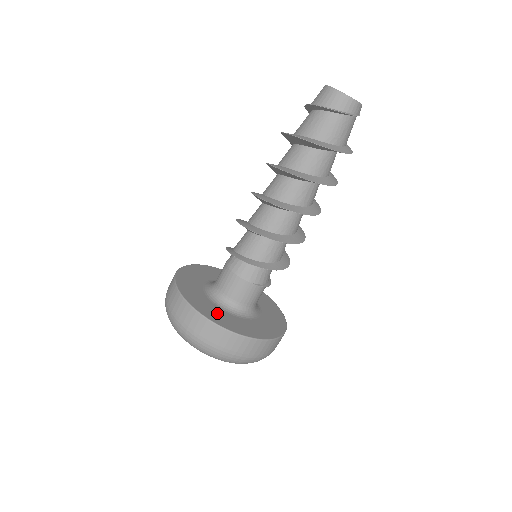
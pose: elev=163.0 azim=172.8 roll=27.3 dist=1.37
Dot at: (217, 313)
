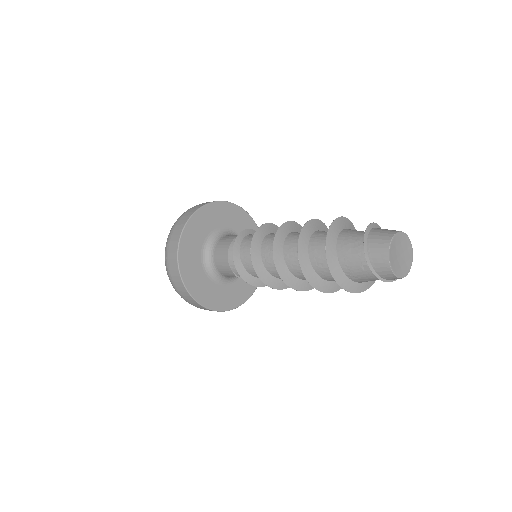
Dot at: (194, 267)
